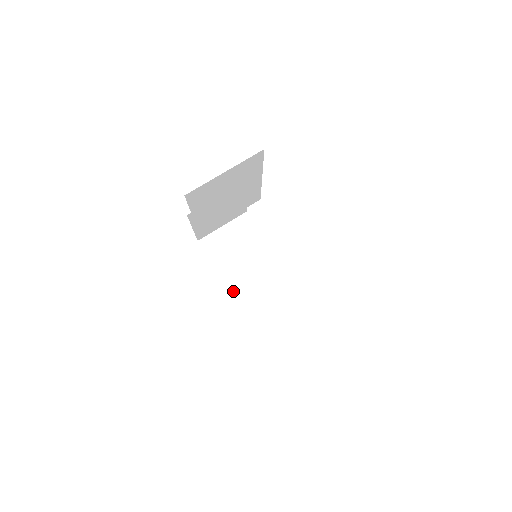
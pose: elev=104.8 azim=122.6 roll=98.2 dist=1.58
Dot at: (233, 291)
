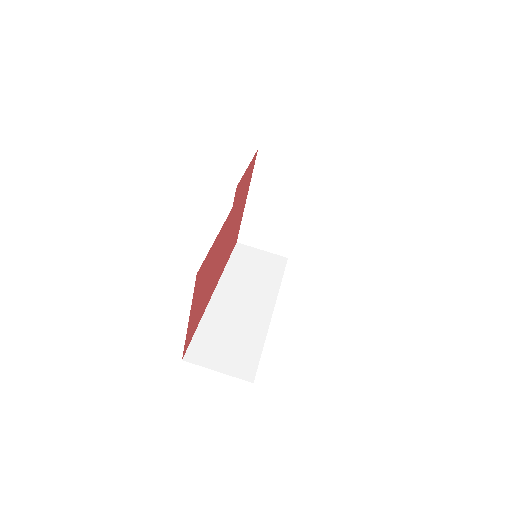
Dot at: (248, 205)
